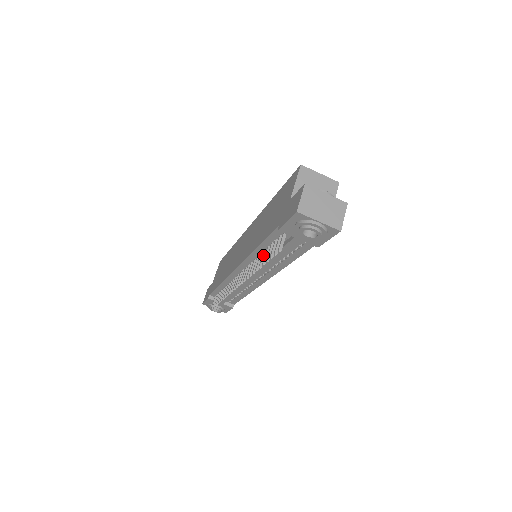
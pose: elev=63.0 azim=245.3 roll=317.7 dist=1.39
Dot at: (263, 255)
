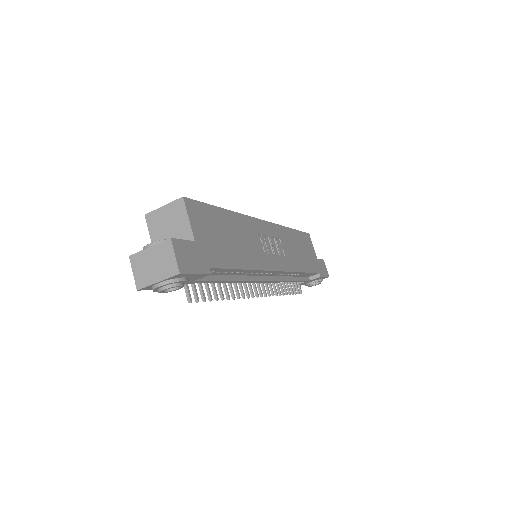
Dot at: (217, 286)
